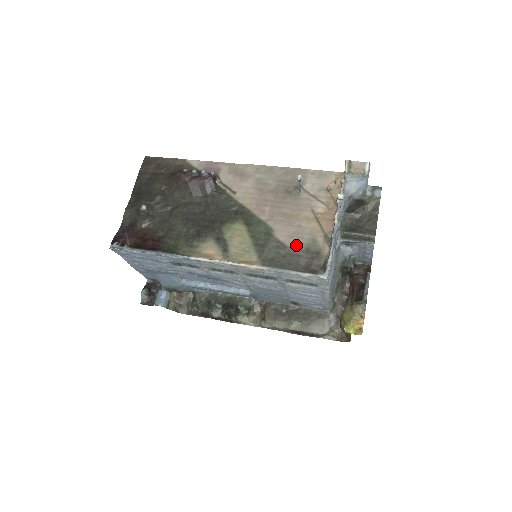
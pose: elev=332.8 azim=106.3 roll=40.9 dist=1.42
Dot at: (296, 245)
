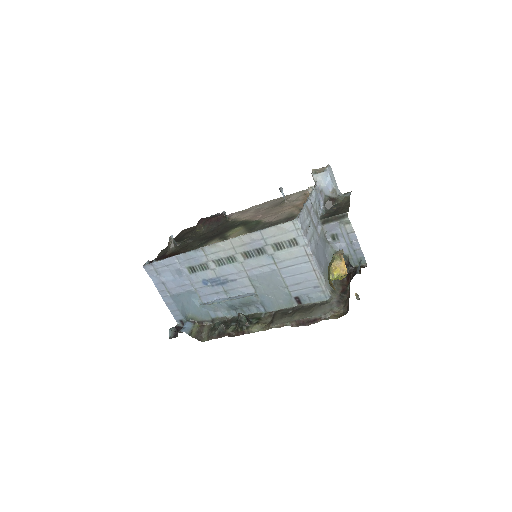
Dot at: (278, 220)
